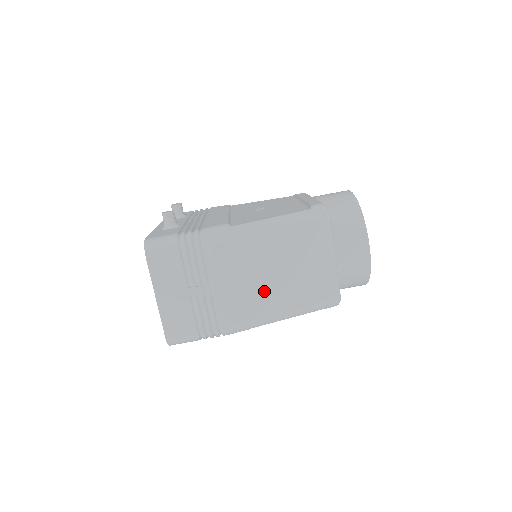
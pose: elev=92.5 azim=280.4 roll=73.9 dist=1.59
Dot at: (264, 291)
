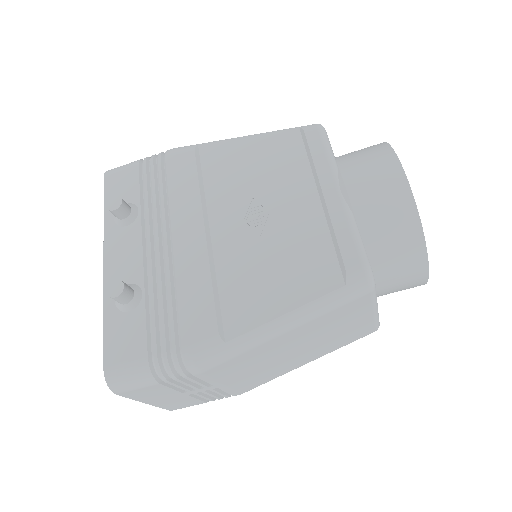
Dot at: (282, 364)
